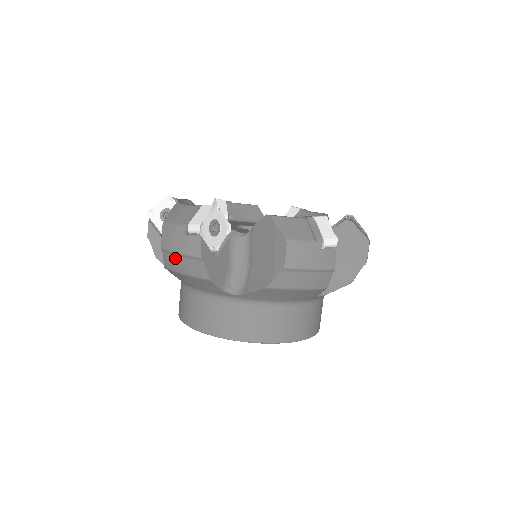
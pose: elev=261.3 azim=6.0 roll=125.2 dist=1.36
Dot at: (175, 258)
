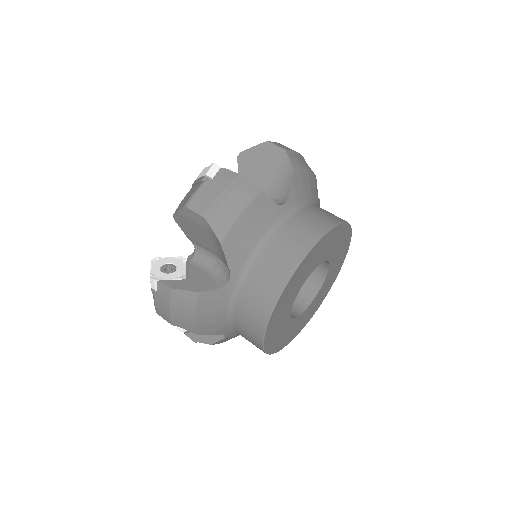
Dot at: (223, 206)
